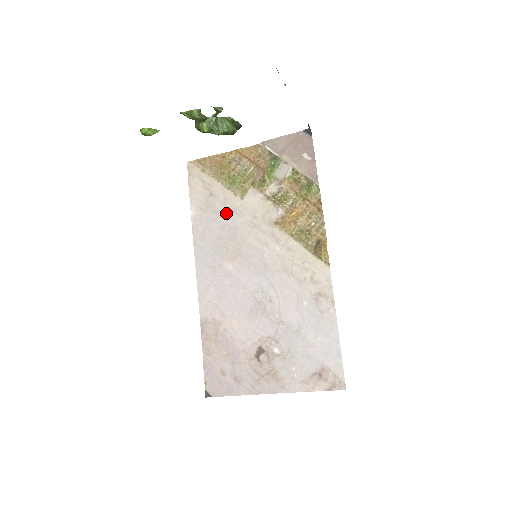
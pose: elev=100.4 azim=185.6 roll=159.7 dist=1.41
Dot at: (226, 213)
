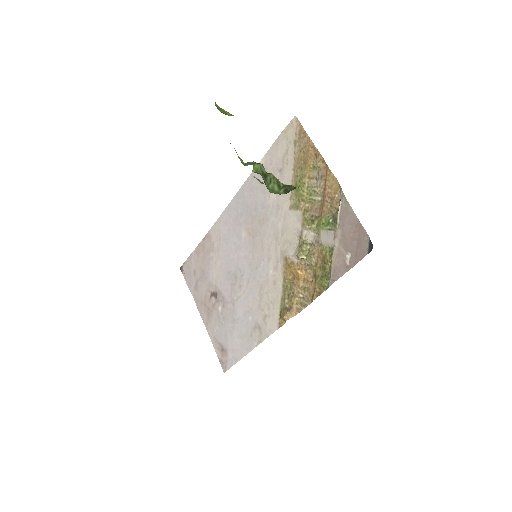
Dot at: (273, 200)
